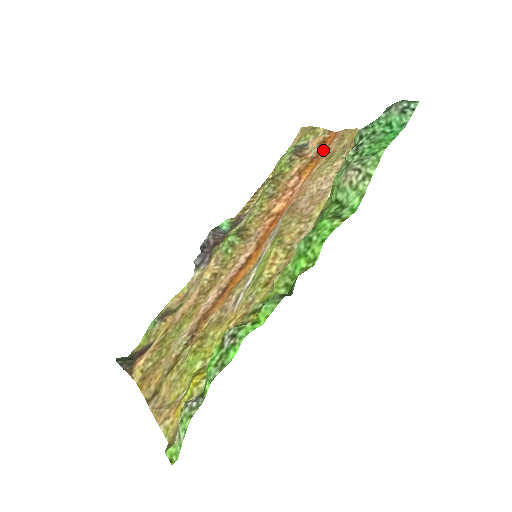
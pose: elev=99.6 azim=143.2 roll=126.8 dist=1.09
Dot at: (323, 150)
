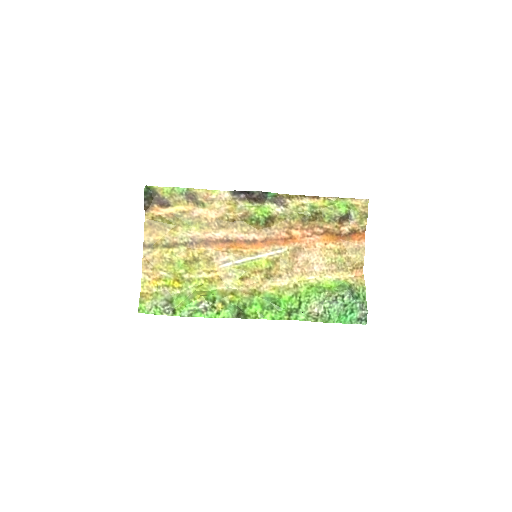
Dot at: (348, 237)
